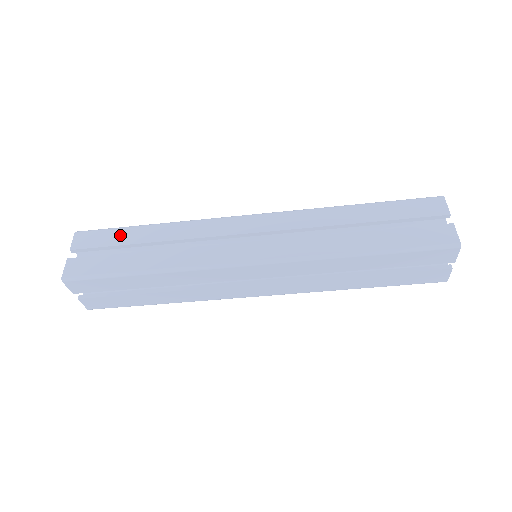
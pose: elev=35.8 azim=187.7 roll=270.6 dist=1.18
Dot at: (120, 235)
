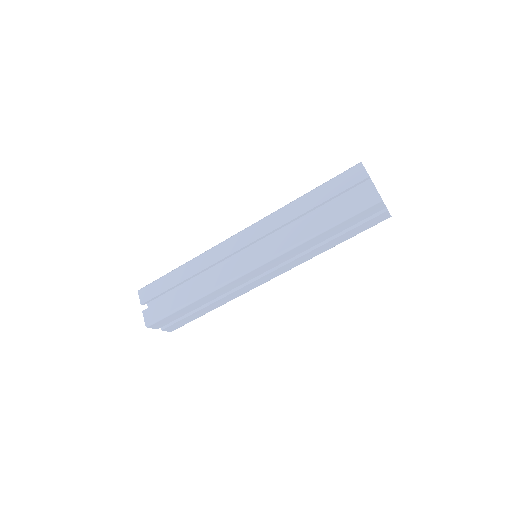
Dot at: (165, 282)
